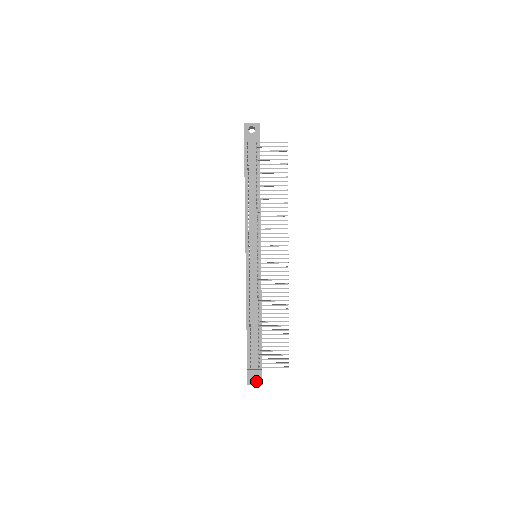
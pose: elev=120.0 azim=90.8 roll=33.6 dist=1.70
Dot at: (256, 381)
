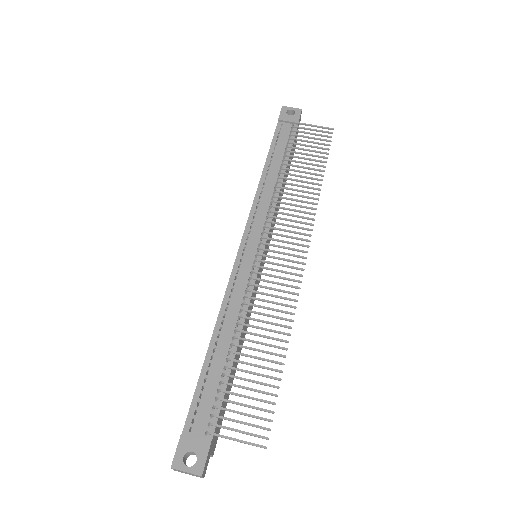
Dot at: occluded
